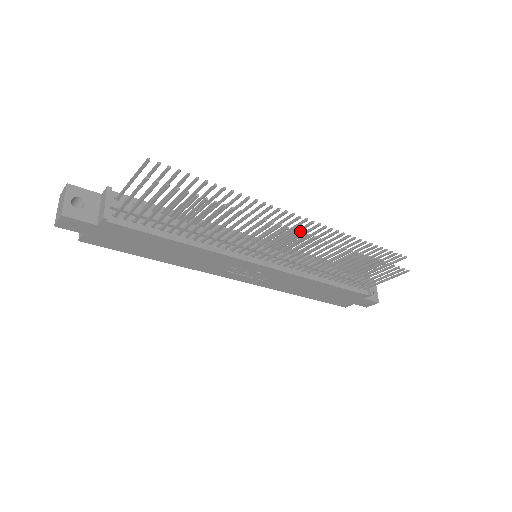
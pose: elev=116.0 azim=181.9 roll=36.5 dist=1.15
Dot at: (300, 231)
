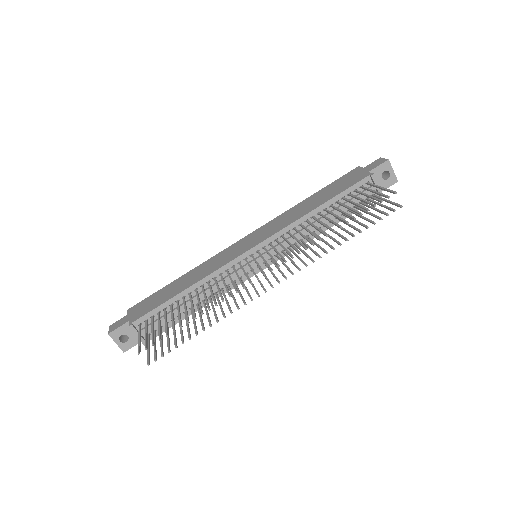
Dot at: occluded
